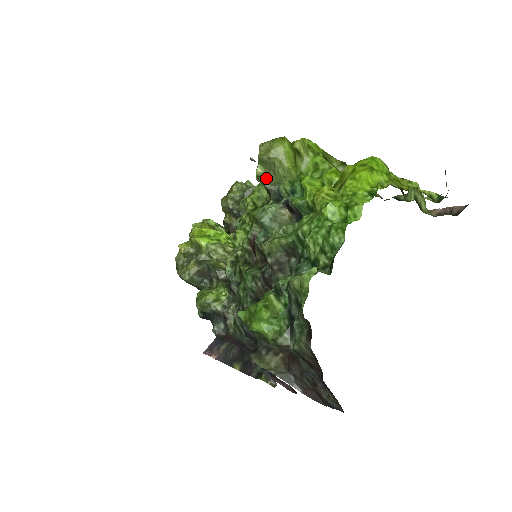
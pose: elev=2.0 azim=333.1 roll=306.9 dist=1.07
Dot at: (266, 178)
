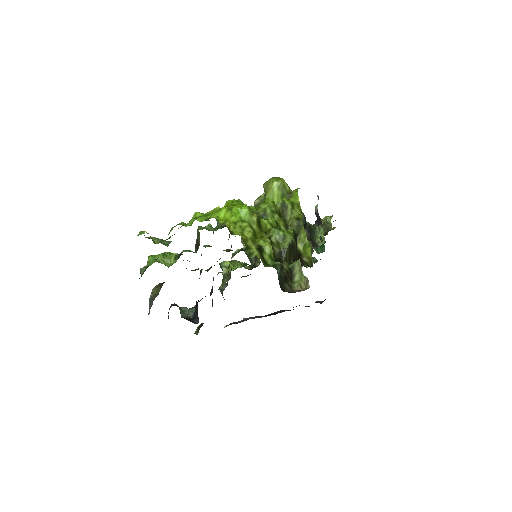
Dot at: (260, 200)
